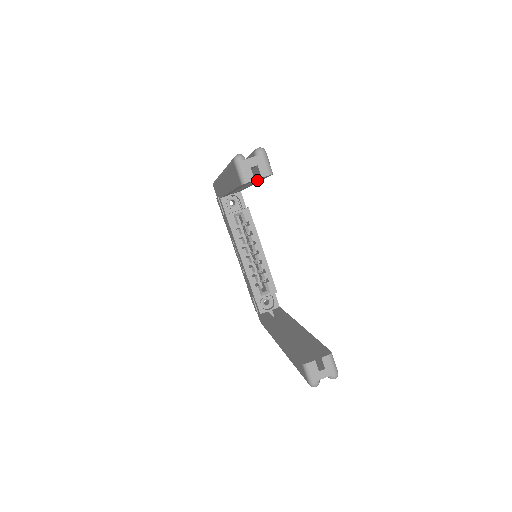
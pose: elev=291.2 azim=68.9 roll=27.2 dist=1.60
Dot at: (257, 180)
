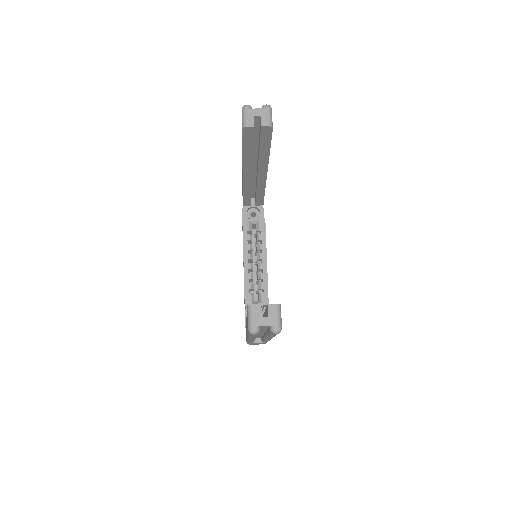
Dot at: (260, 139)
